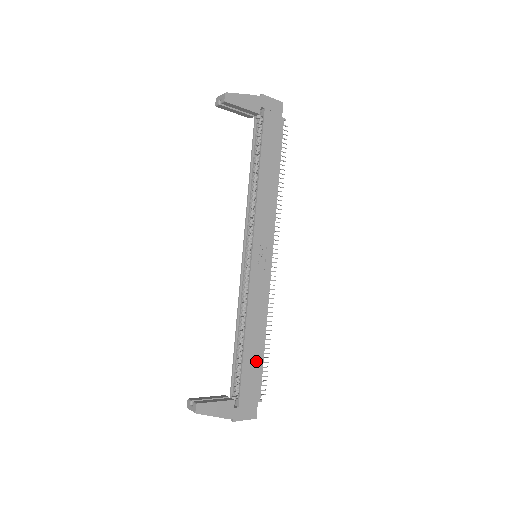
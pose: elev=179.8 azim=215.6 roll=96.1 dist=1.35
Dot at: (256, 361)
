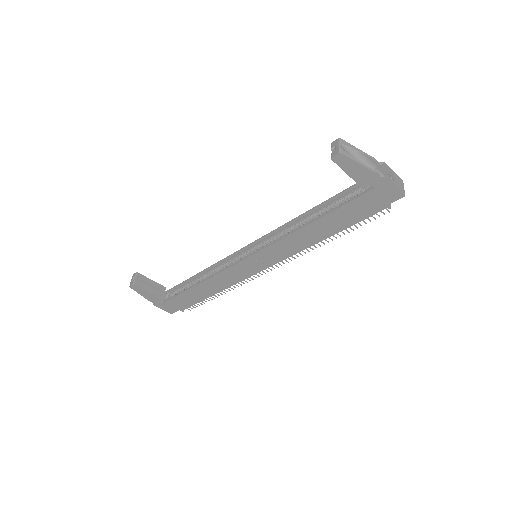
Dot at: (196, 297)
